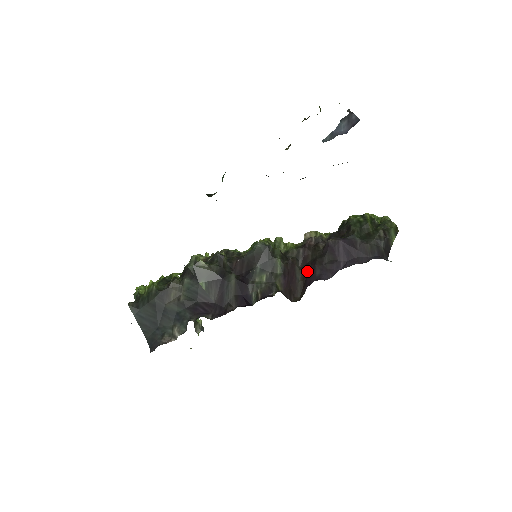
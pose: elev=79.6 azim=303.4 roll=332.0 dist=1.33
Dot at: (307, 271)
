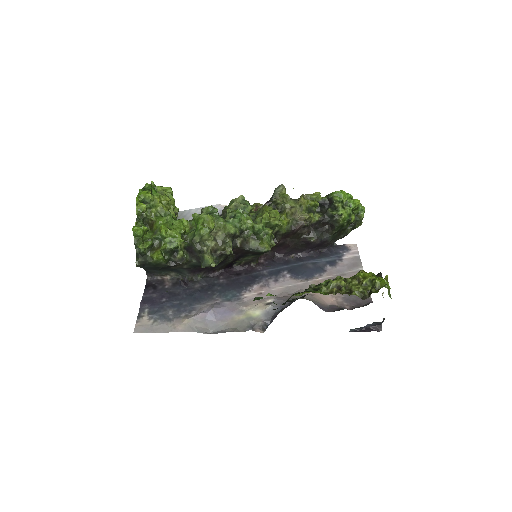
Dot at: (282, 244)
